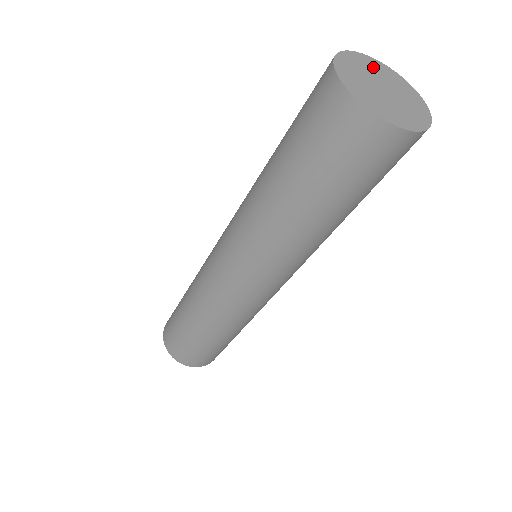
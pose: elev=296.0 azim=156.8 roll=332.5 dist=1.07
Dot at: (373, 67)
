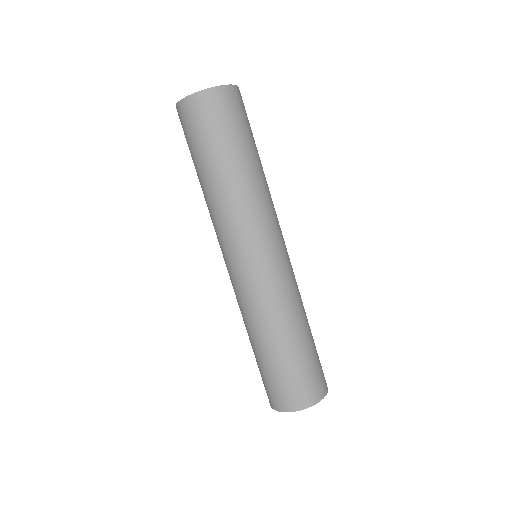
Dot at: occluded
